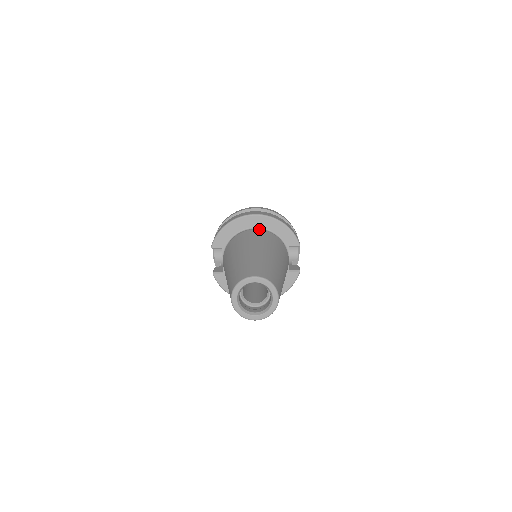
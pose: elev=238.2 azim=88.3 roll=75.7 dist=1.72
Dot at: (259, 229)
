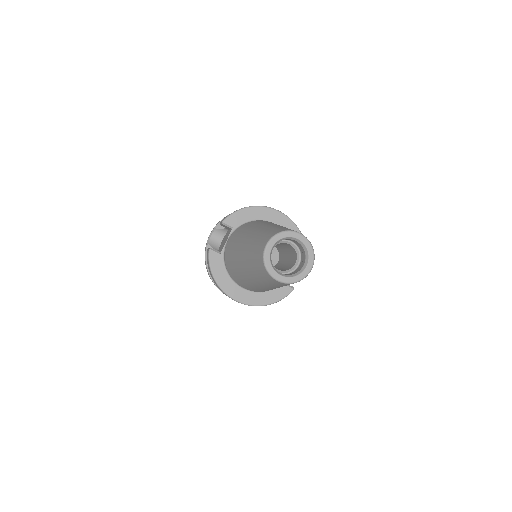
Dot at: occluded
